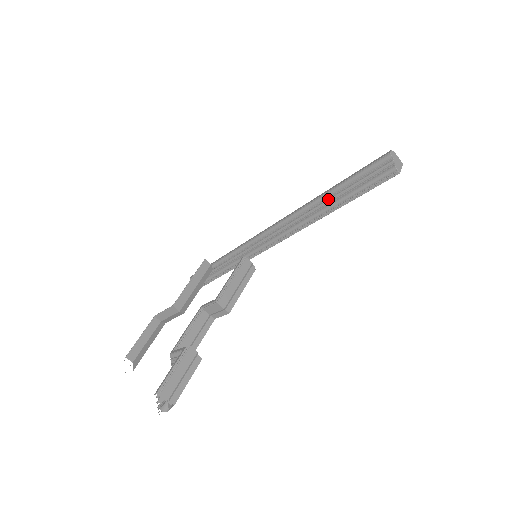
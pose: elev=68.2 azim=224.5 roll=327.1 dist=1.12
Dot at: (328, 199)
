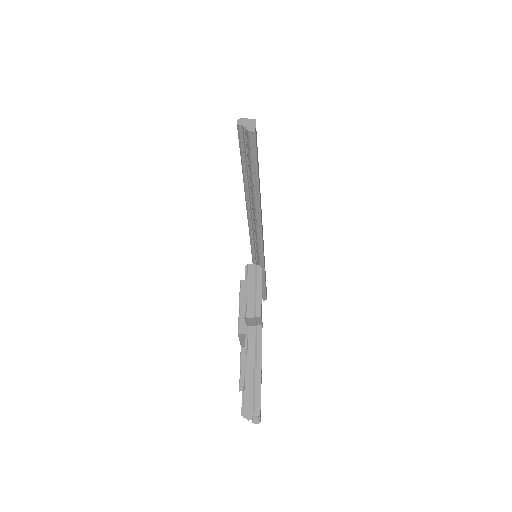
Dot at: (248, 183)
